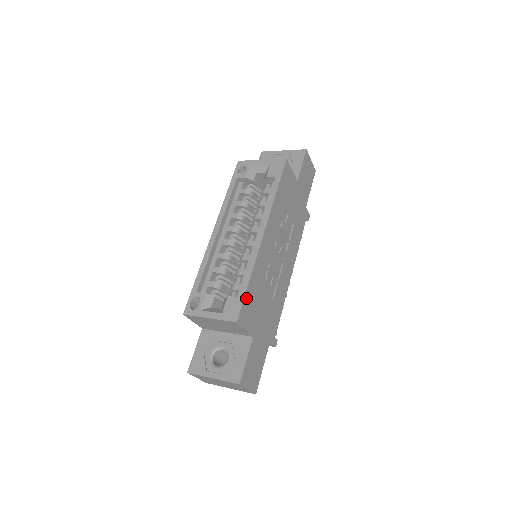
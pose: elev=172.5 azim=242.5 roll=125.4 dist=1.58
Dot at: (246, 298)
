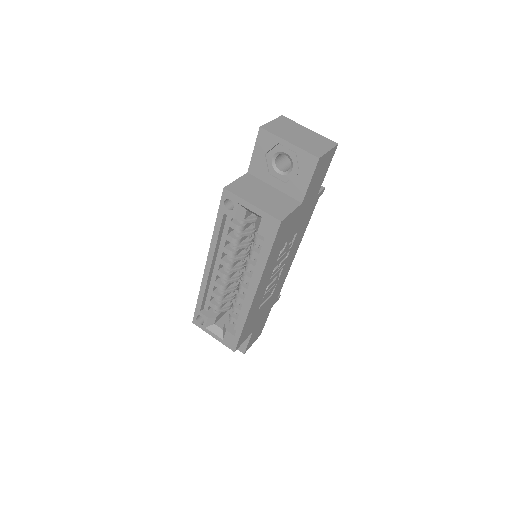
Dot at: (241, 336)
